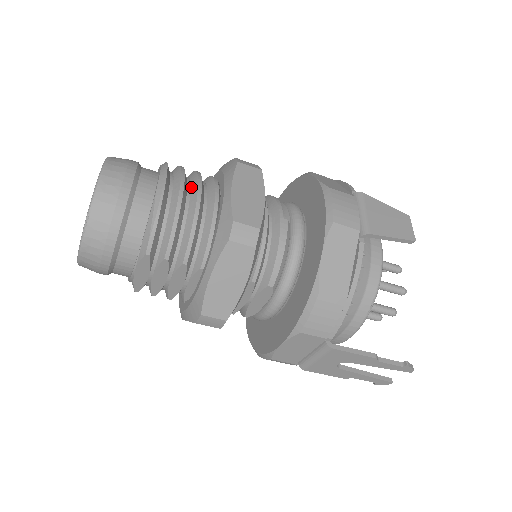
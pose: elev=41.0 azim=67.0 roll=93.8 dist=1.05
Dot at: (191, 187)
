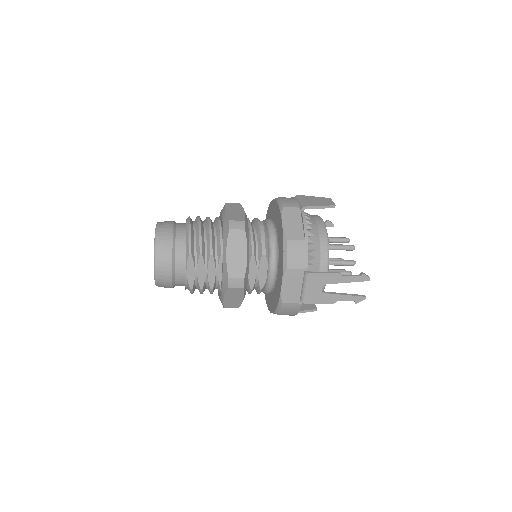
Dot at: (205, 221)
